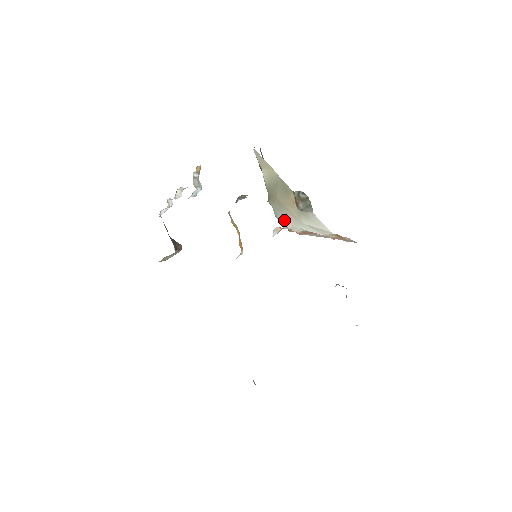
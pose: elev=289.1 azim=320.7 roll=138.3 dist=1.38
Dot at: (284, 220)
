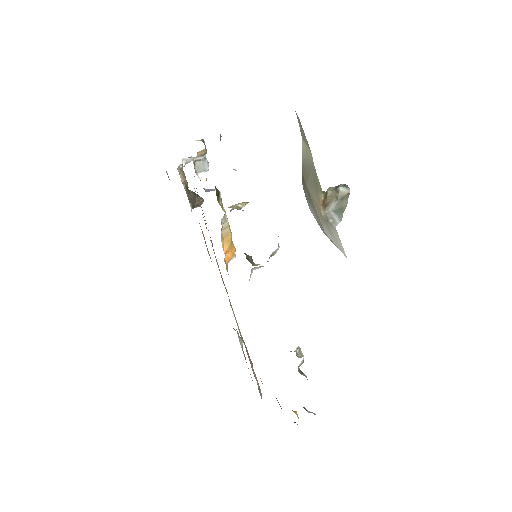
Dot at: (272, 255)
